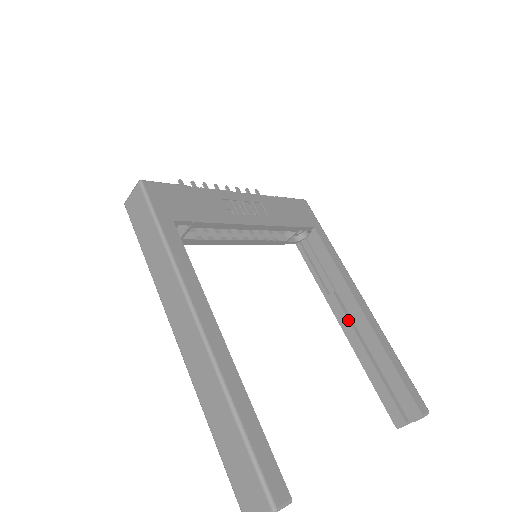
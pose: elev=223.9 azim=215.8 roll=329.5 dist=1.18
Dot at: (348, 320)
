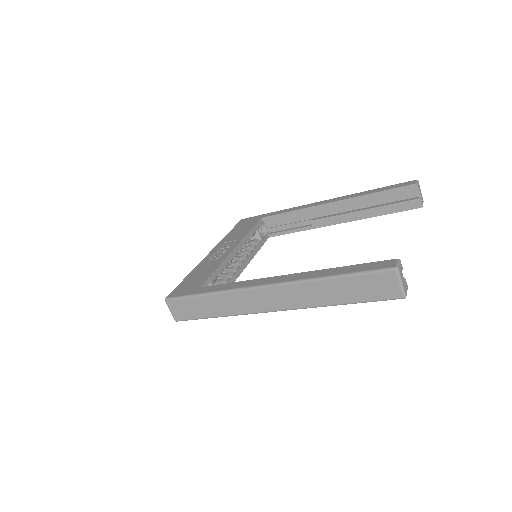
Dot at: (334, 216)
